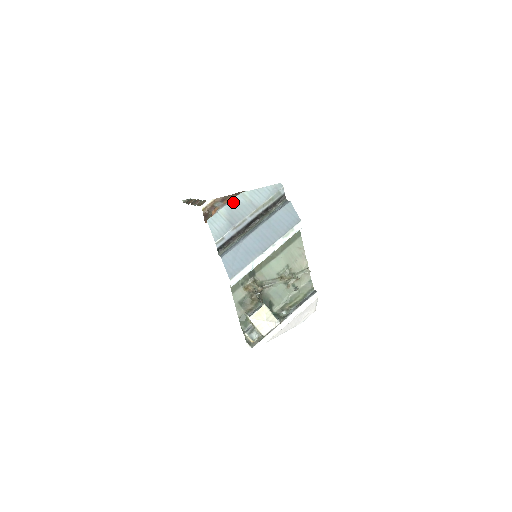
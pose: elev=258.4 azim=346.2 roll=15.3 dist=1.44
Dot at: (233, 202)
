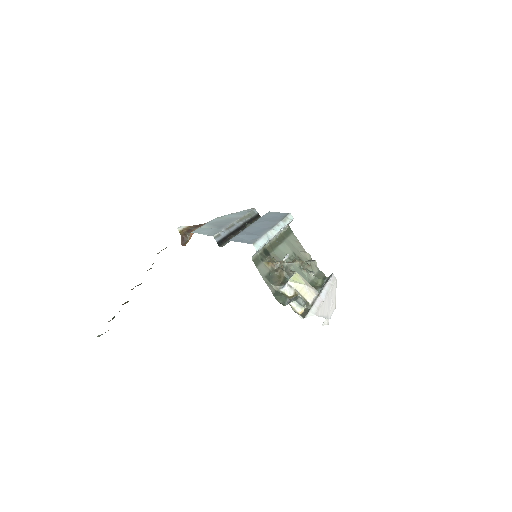
Dot at: (211, 222)
